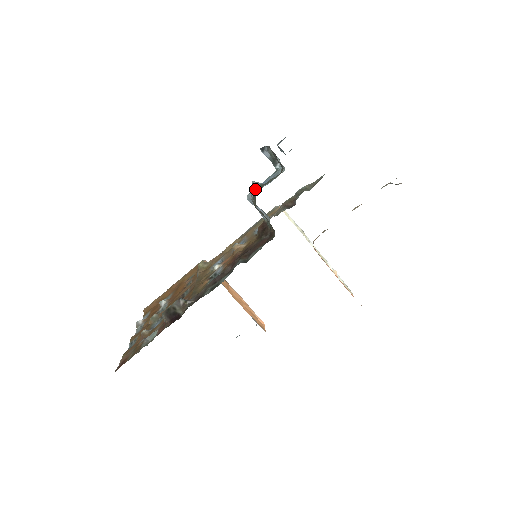
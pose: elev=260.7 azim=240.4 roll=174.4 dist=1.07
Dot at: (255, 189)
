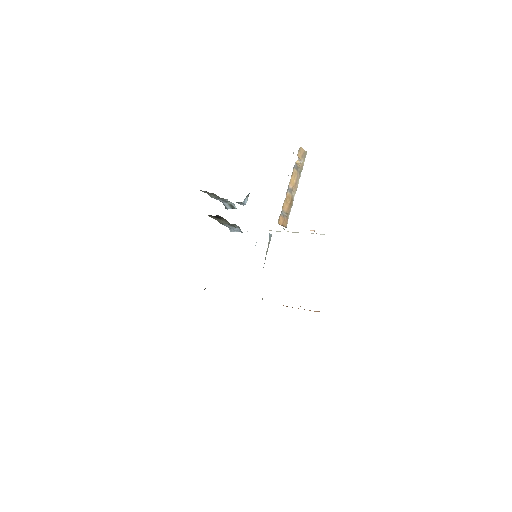
Dot at: occluded
